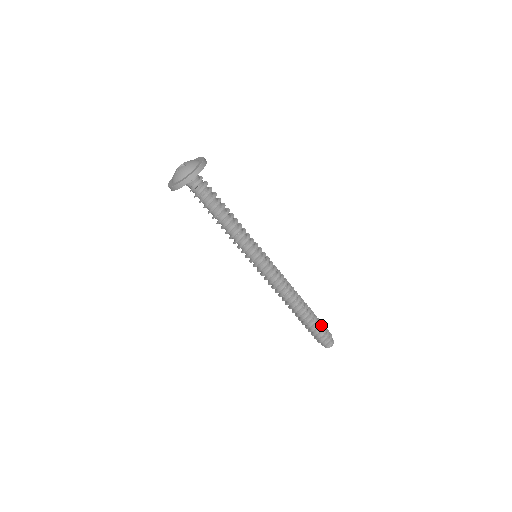
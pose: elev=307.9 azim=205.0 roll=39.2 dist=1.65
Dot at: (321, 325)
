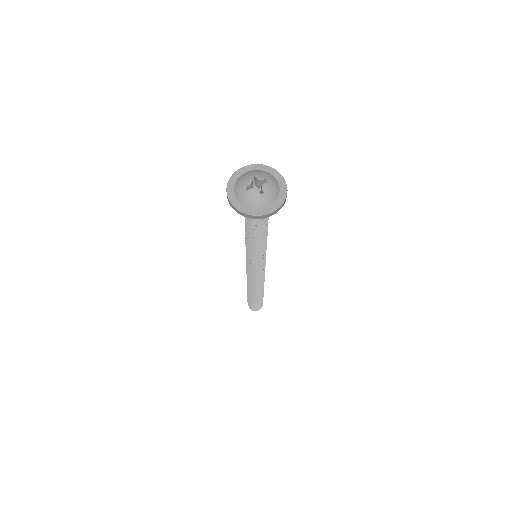
Dot at: occluded
